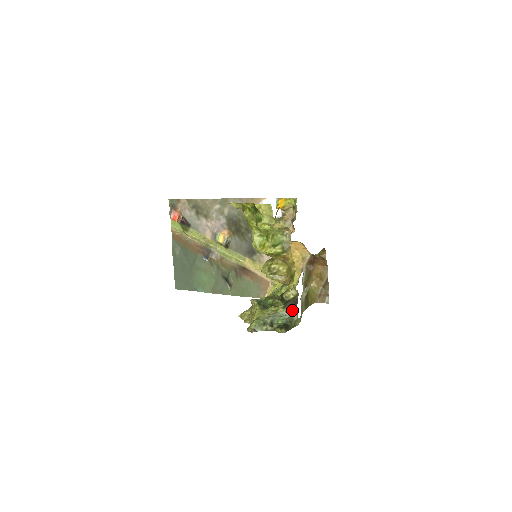
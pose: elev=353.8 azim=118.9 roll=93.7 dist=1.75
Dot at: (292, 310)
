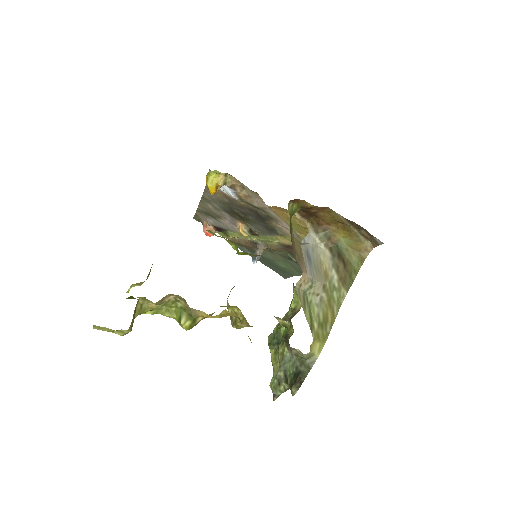
Dot at: (290, 350)
